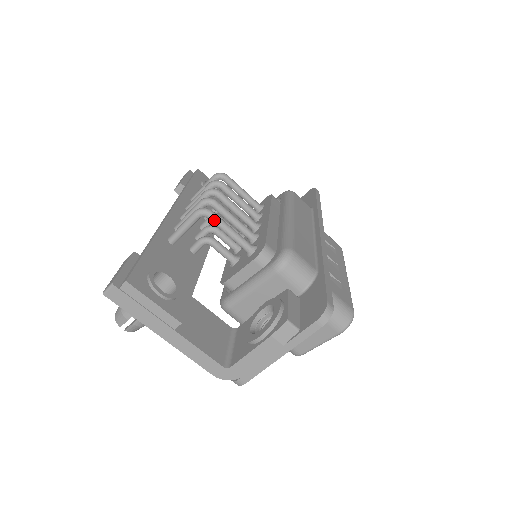
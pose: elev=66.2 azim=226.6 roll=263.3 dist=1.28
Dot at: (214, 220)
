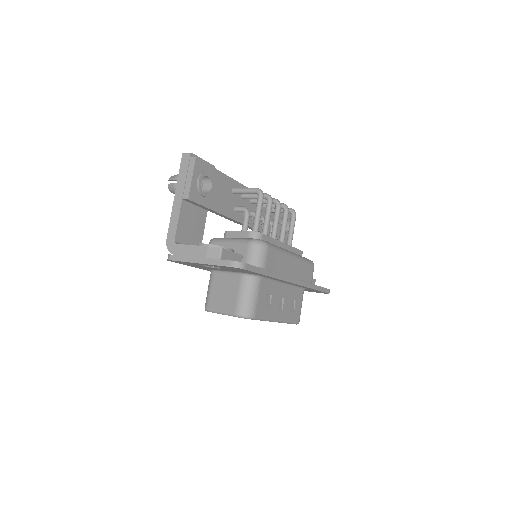
Dot at: (259, 200)
